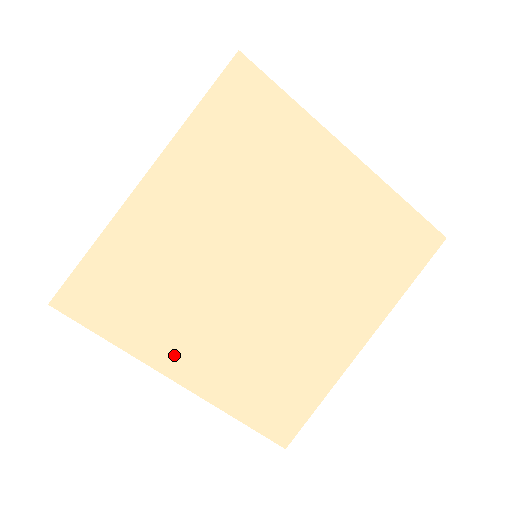
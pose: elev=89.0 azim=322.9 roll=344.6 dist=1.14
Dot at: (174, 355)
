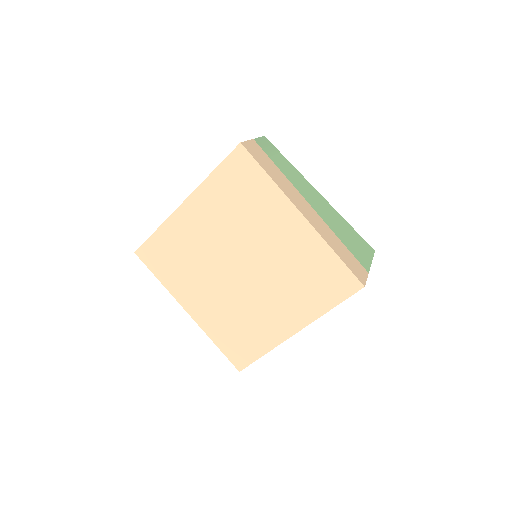
Dot at: (187, 298)
